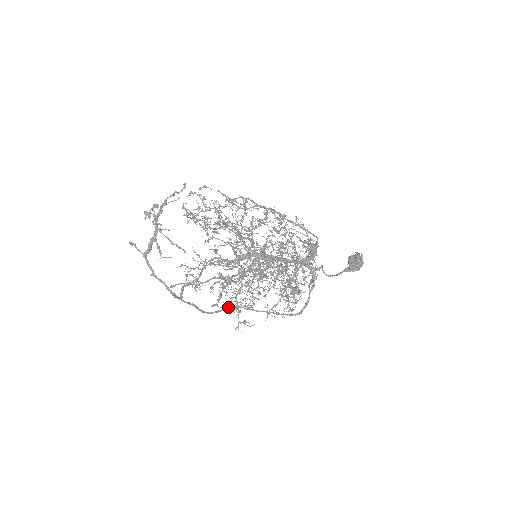
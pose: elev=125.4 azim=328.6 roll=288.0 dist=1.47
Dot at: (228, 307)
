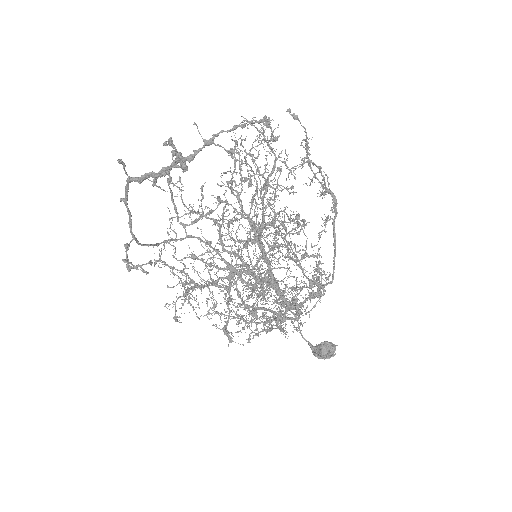
Dot at: occluded
